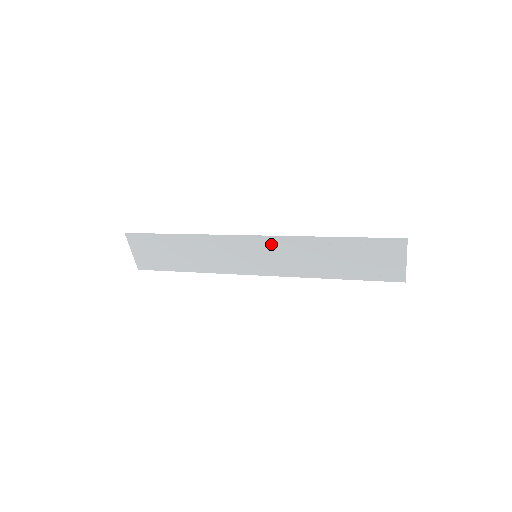
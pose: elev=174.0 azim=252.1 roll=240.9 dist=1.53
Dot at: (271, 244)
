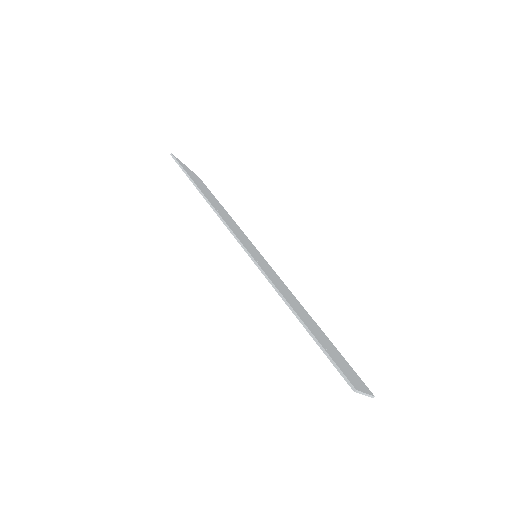
Dot at: occluded
